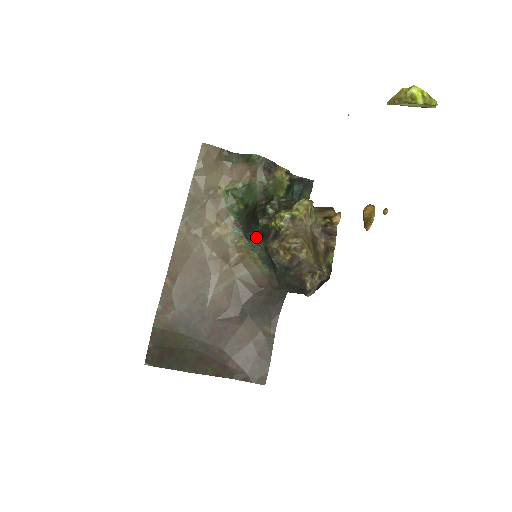
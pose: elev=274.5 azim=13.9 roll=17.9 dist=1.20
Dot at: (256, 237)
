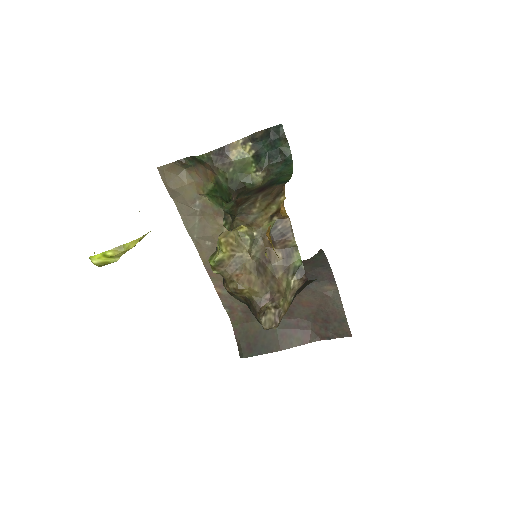
Dot at: occluded
